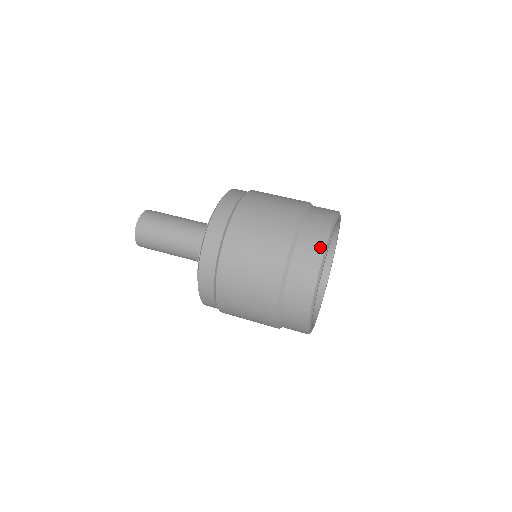
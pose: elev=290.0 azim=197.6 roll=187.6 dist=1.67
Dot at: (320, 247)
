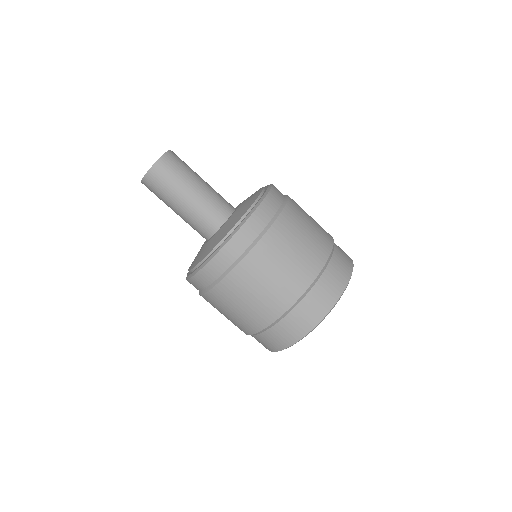
Dot at: (330, 303)
